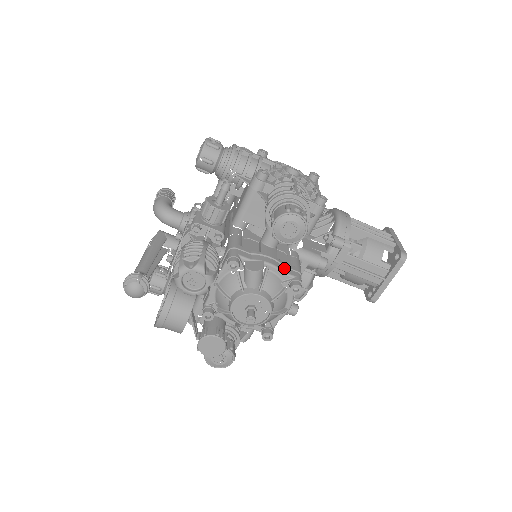
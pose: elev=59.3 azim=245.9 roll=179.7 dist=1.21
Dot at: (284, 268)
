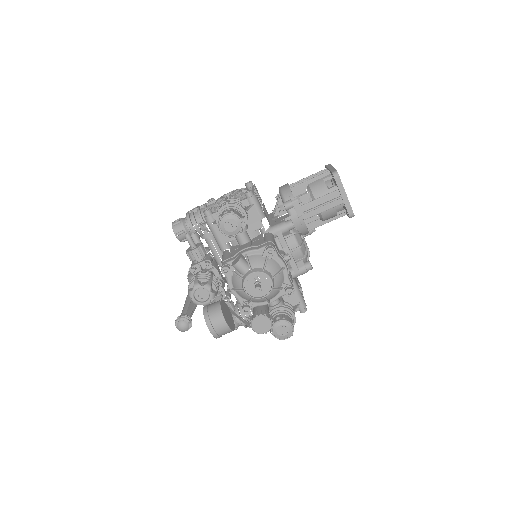
Dot at: (258, 247)
